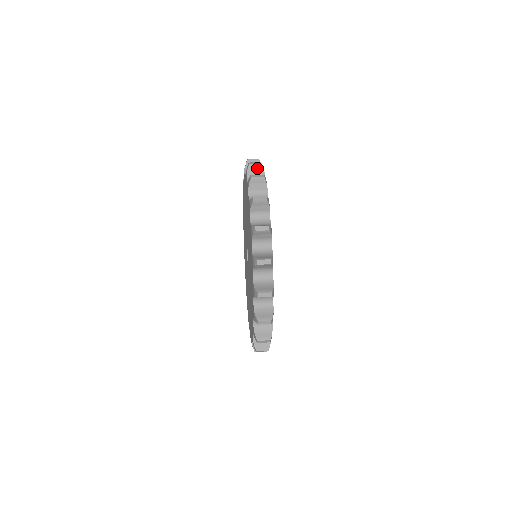
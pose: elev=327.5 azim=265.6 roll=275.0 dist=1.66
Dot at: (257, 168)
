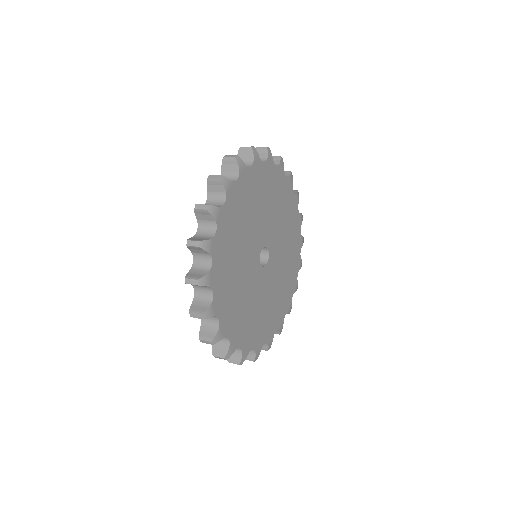
Dot at: (247, 152)
